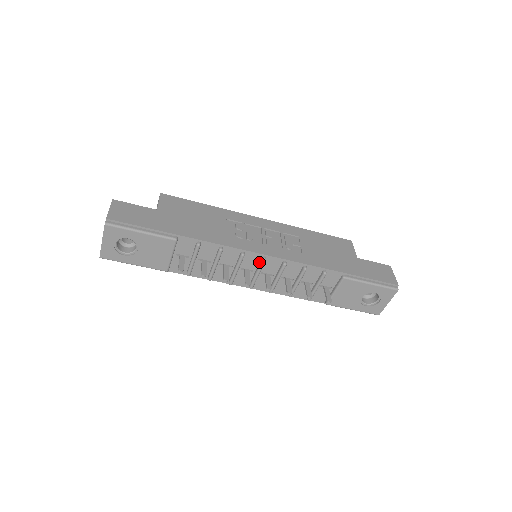
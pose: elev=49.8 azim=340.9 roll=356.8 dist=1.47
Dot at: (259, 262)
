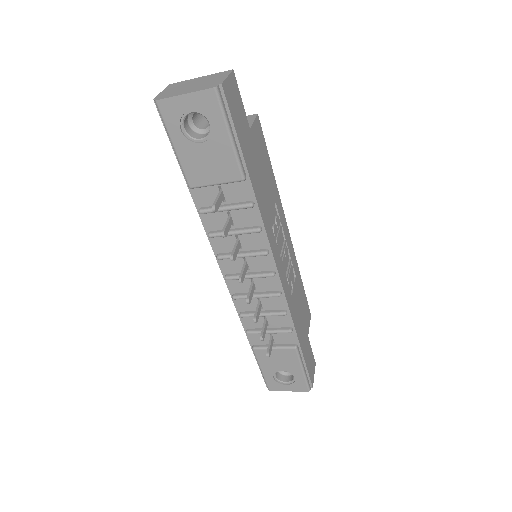
Dot at: (265, 270)
